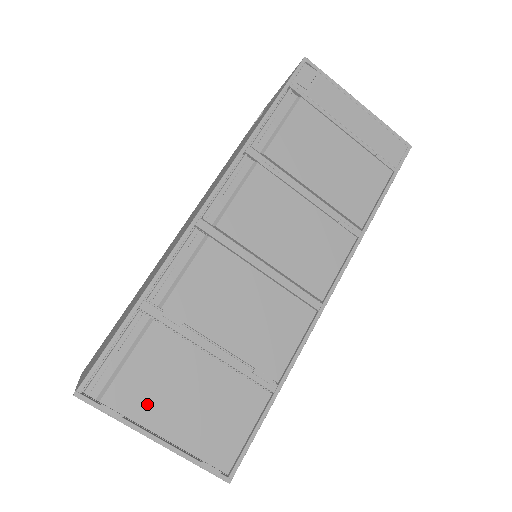
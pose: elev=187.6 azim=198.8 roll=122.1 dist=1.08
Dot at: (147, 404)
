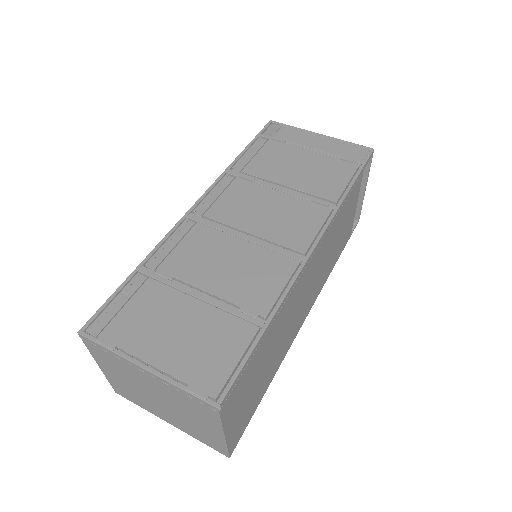
Dot at: (138, 338)
